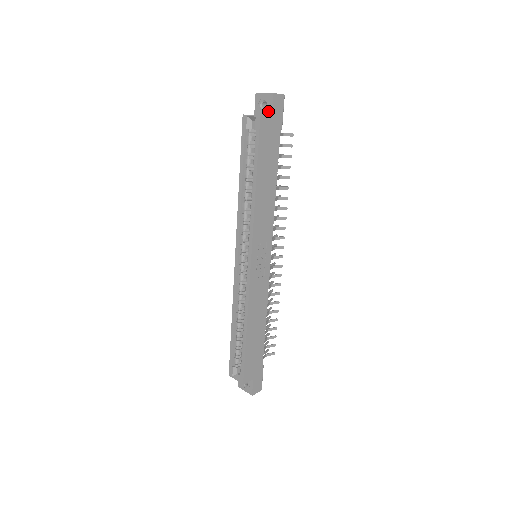
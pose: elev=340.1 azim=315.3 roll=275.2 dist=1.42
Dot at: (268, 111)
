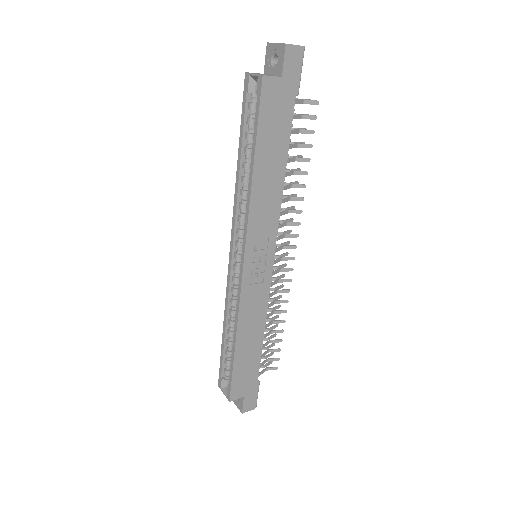
Dot at: (278, 69)
